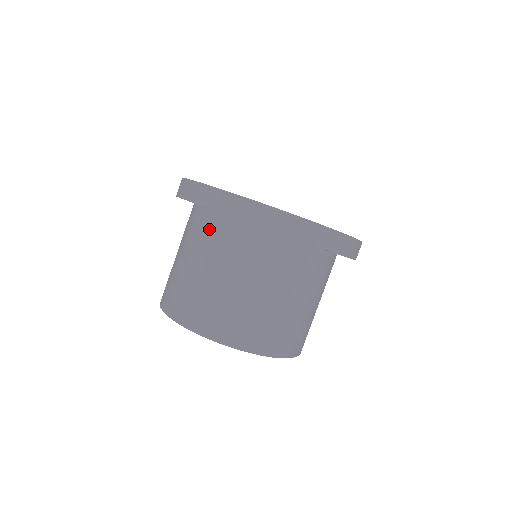
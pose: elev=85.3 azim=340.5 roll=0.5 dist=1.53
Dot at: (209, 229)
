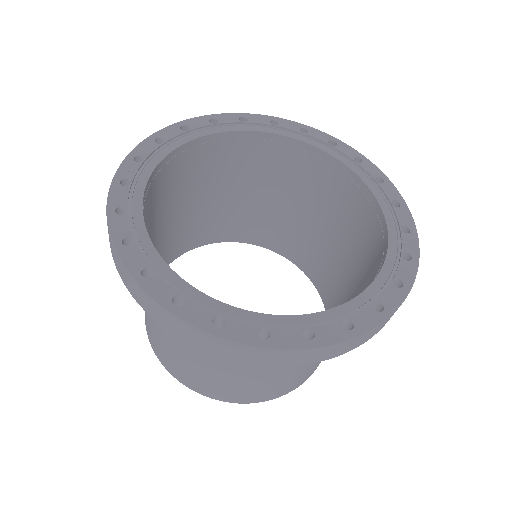
Dot at: occluded
